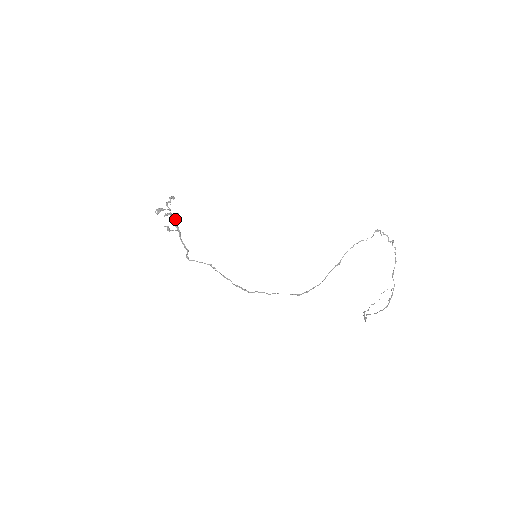
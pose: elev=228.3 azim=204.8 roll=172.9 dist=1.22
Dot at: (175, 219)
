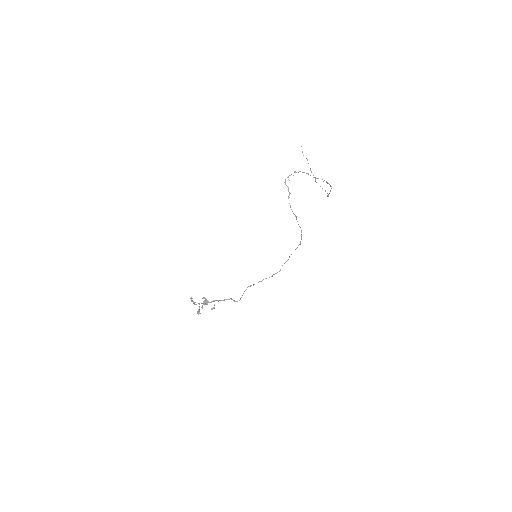
Dot at: (206, 301)
